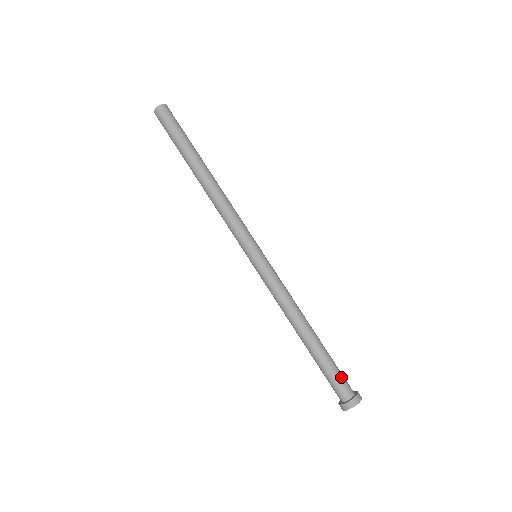
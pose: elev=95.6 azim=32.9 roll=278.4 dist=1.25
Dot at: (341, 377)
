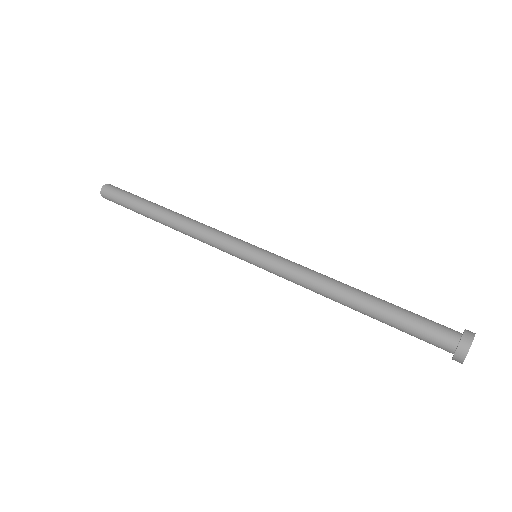
Dot at: occluded
